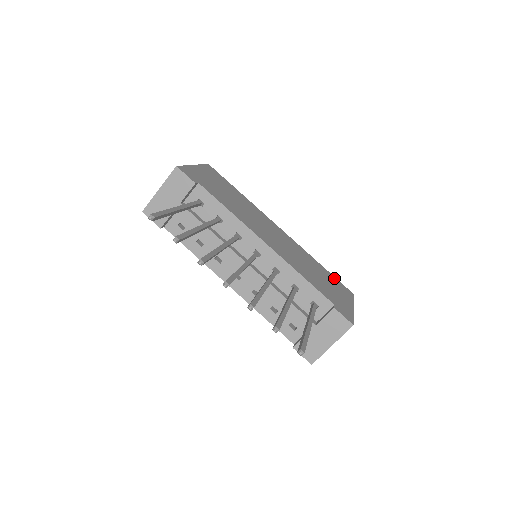
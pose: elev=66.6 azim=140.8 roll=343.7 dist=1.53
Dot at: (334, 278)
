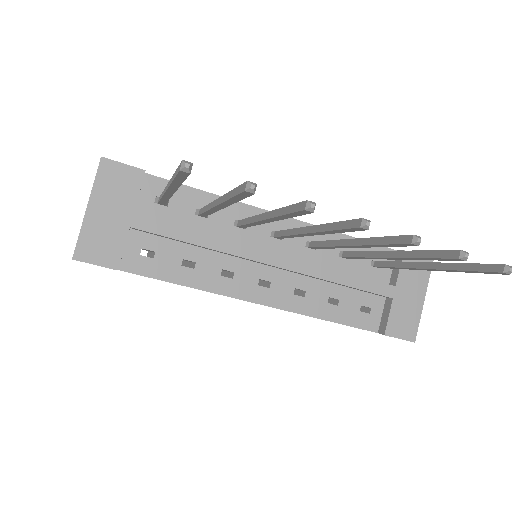
Dot at: occluded
